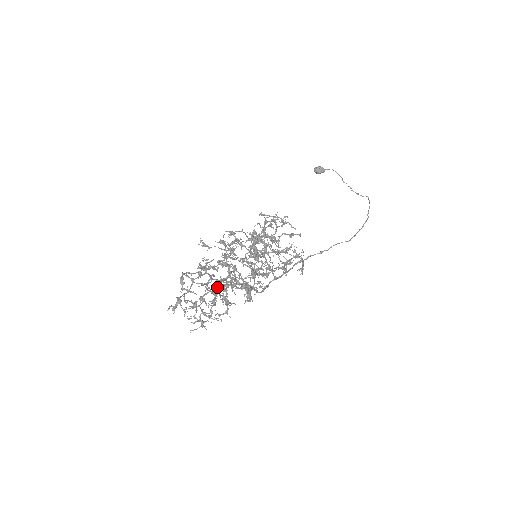
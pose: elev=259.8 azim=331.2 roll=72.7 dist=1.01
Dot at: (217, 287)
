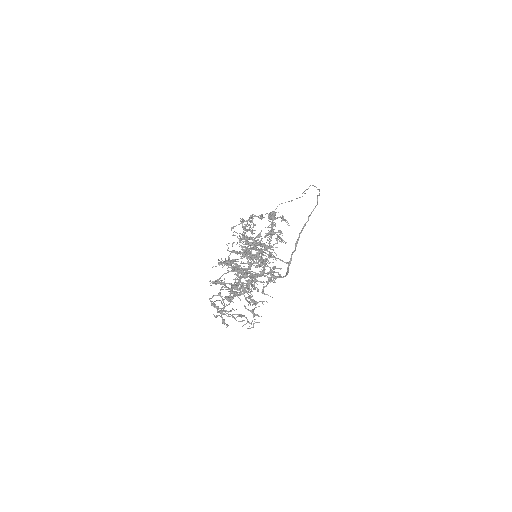
Dot at: (232, 270)
